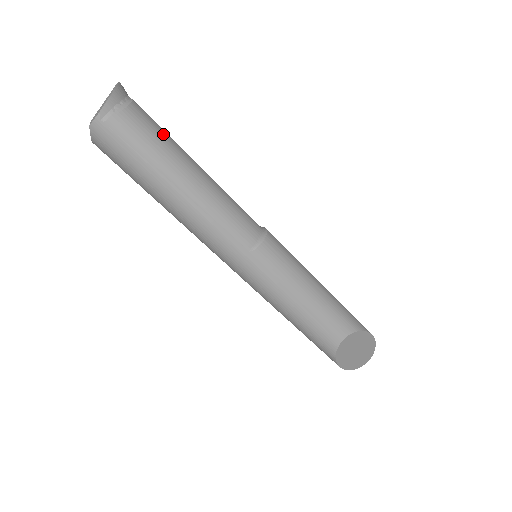
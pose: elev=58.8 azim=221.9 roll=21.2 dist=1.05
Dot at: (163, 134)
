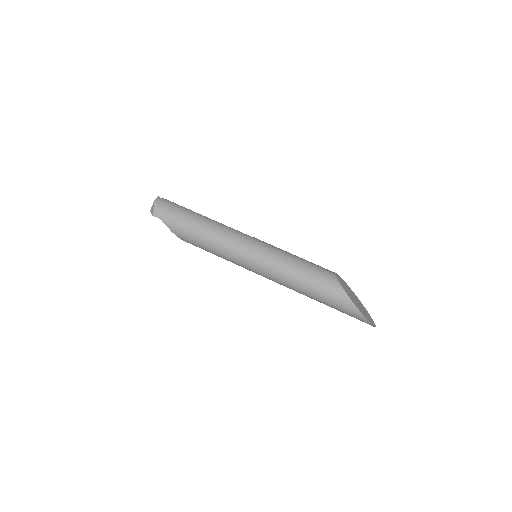
Dot at: occluded
